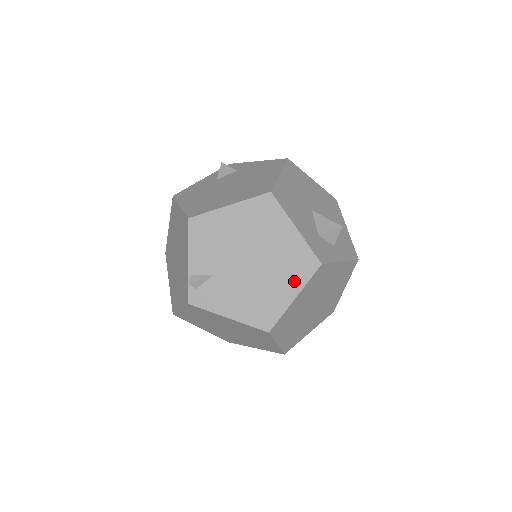
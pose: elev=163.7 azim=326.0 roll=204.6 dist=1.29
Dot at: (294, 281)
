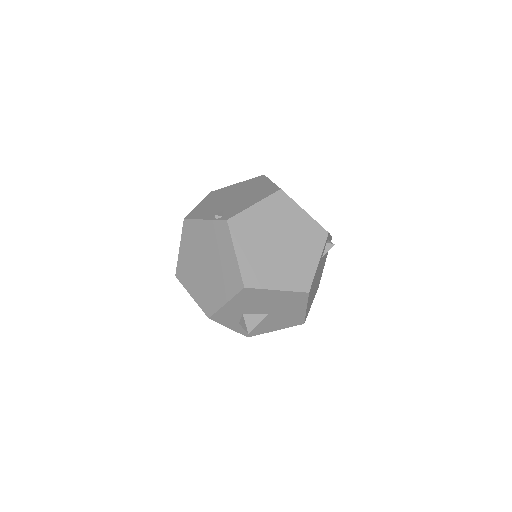
Dot at: (262, 182)
